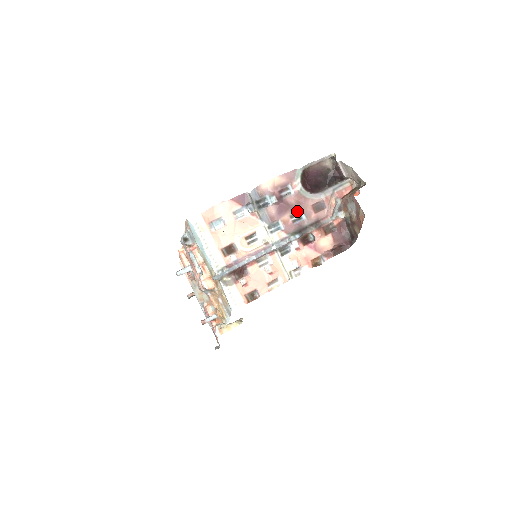
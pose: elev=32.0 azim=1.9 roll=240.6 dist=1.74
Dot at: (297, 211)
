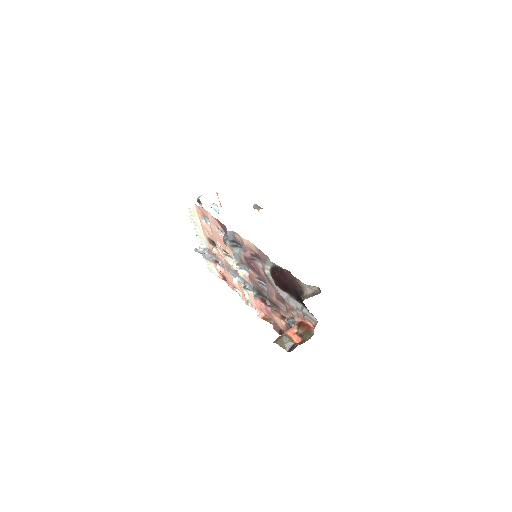
Dot at: (264, 280)
